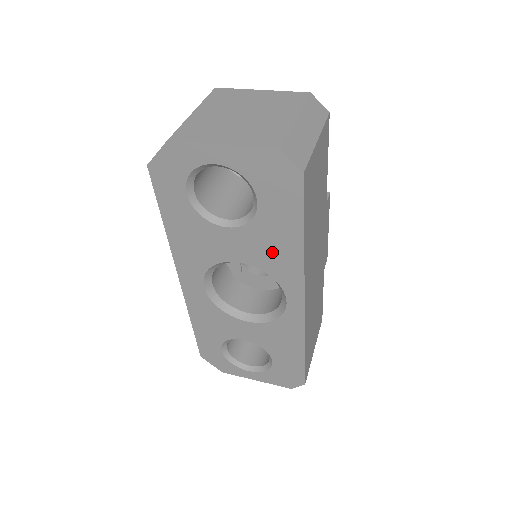
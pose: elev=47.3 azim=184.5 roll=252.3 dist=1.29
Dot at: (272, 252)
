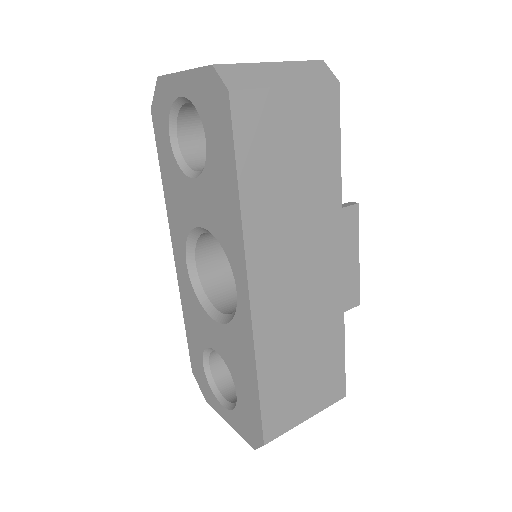
Dot at: (220, 211)
